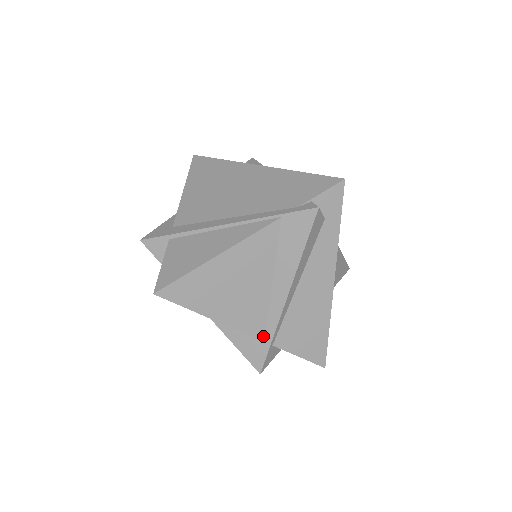
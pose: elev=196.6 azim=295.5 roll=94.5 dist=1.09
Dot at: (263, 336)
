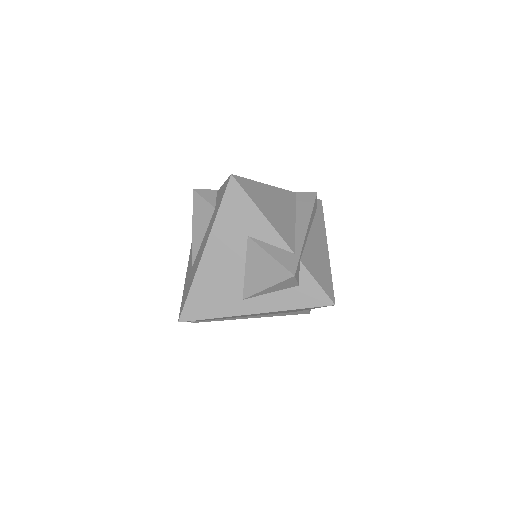
Dot at: (294, 249)
